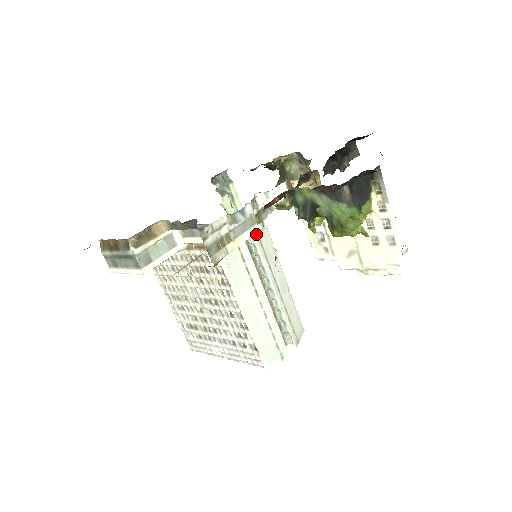
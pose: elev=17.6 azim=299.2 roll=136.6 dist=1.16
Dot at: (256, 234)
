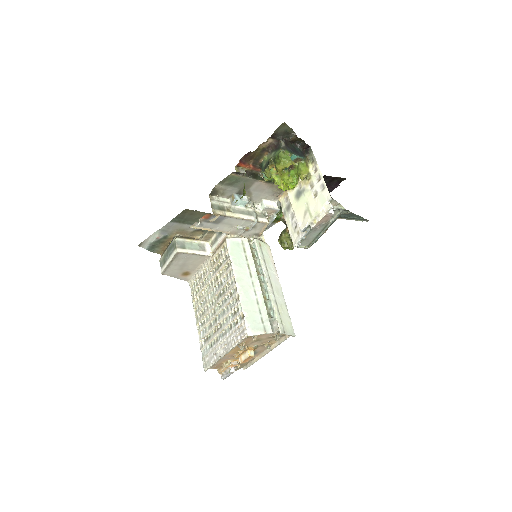
Dot at: (259, 245)
